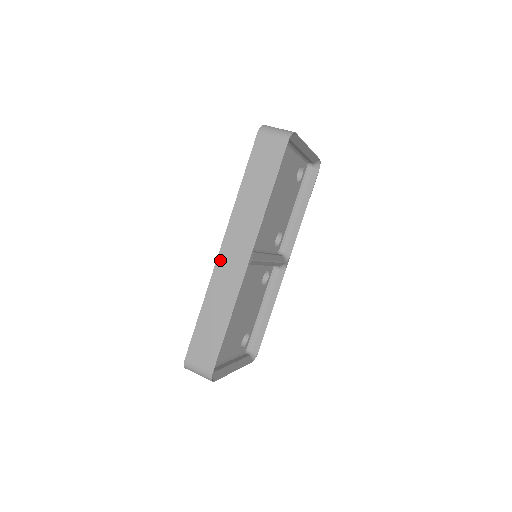
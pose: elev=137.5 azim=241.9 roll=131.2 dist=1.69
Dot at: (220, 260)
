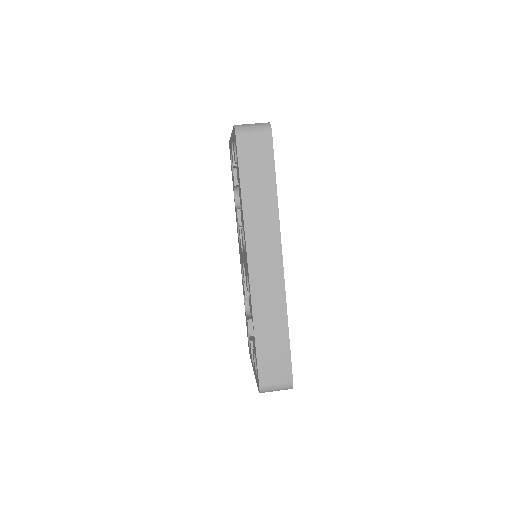
Dot at: (253, 276)
